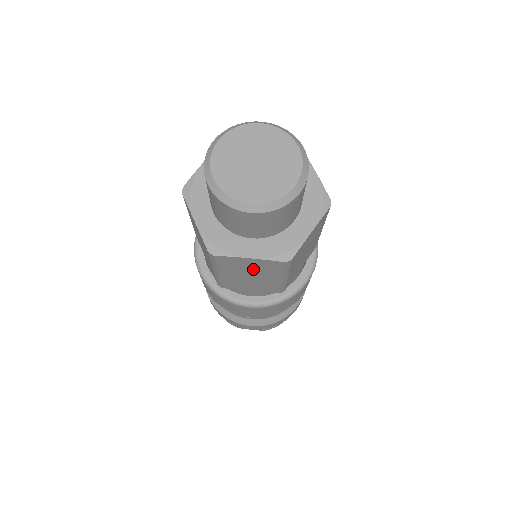
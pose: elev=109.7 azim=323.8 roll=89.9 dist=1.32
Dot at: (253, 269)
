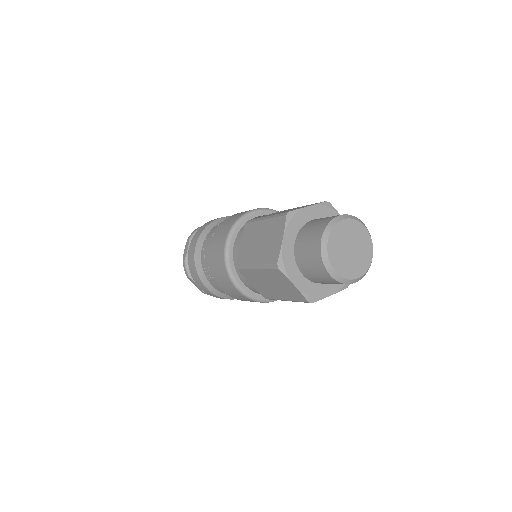
Dot at: occluded
